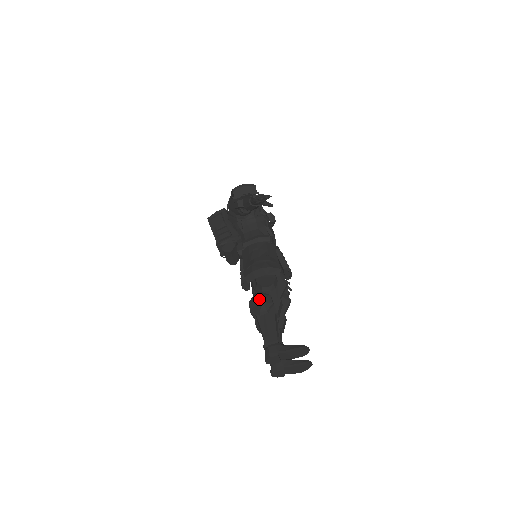
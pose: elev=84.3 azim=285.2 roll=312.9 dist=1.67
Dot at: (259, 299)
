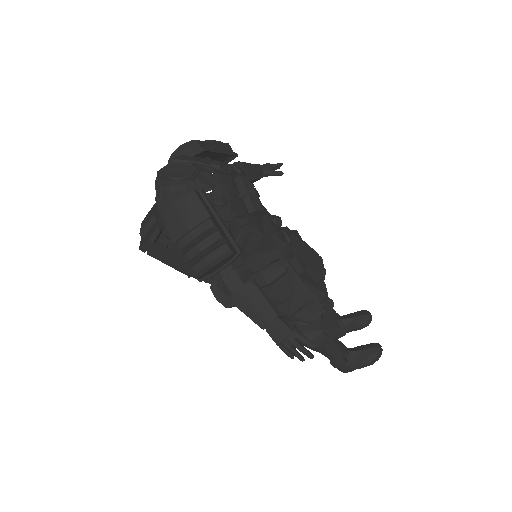
Dot at: occluded
